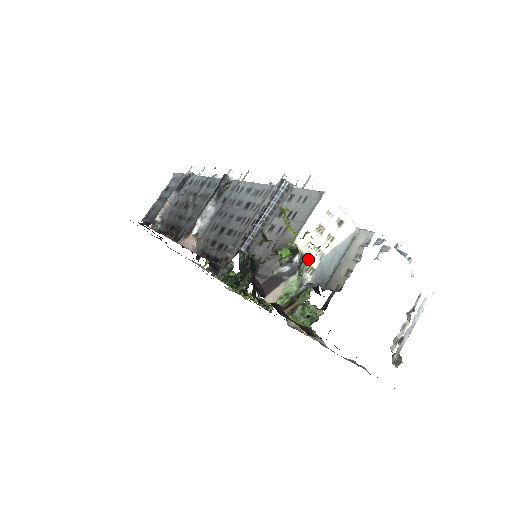
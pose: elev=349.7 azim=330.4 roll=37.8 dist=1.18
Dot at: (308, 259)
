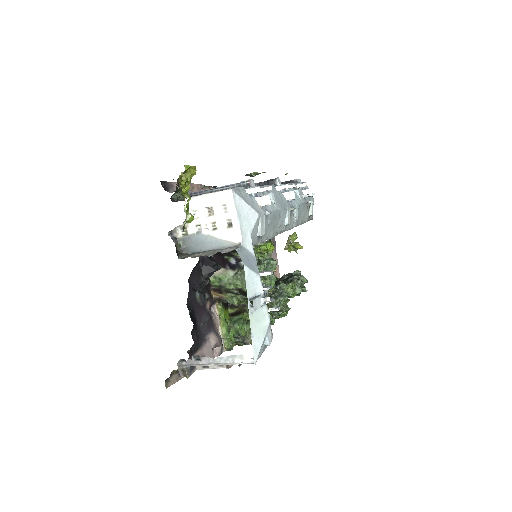
Dot at: occluded
